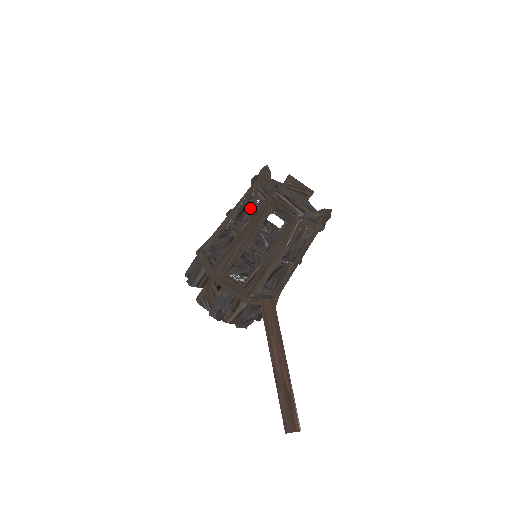
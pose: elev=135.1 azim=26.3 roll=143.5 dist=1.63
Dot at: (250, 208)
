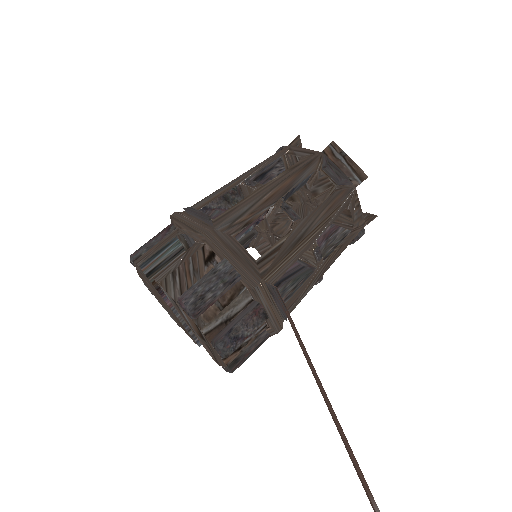
Dot at: (272, 178)
